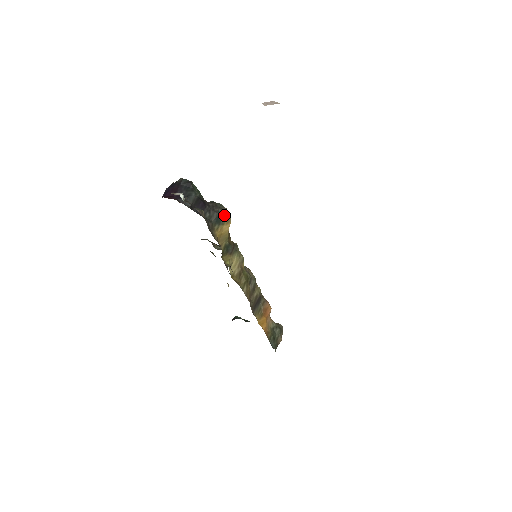
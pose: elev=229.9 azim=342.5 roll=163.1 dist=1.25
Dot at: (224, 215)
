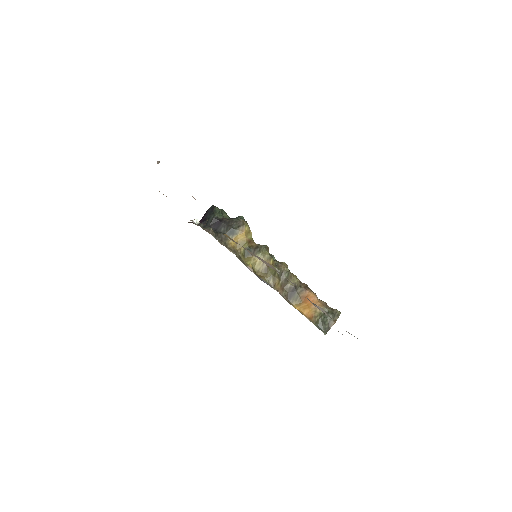
Dot at: (238, 227)
